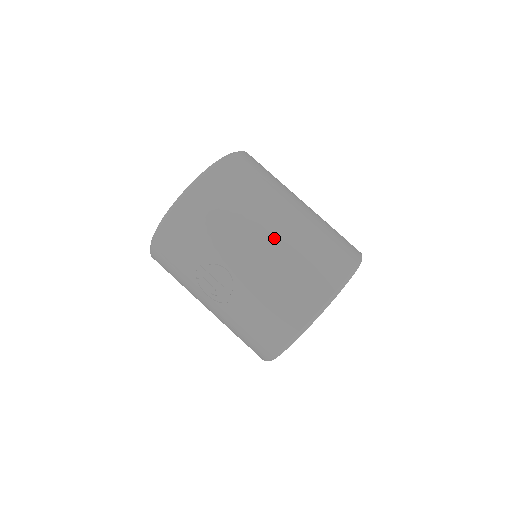
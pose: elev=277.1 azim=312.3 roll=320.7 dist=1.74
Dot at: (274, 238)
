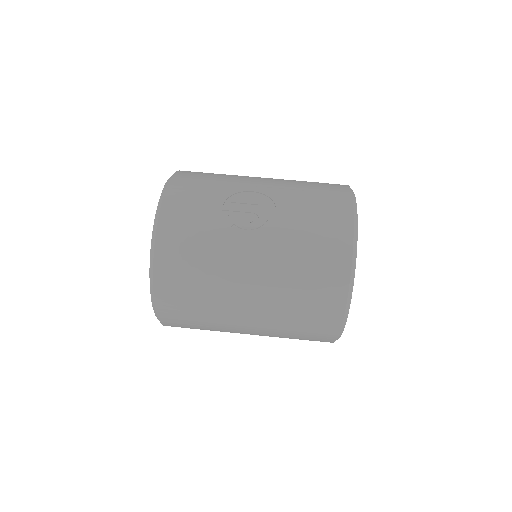
Dot at: occluded
